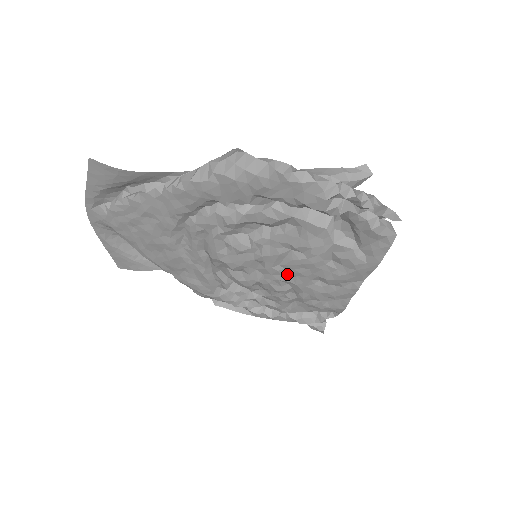
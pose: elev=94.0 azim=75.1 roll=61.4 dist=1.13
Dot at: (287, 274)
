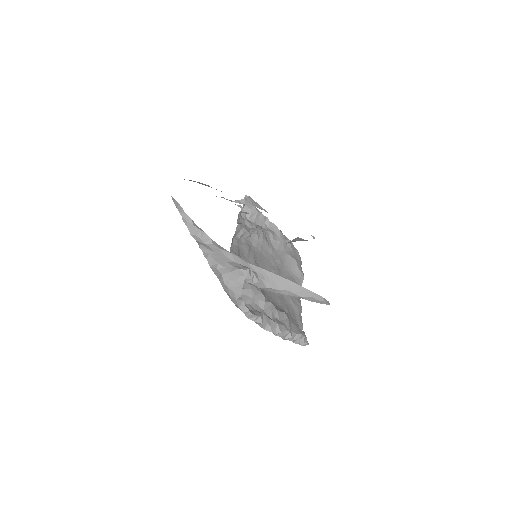
Dot at: occluded
